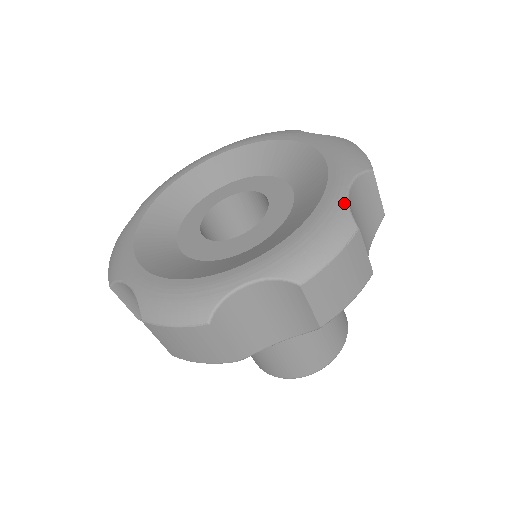
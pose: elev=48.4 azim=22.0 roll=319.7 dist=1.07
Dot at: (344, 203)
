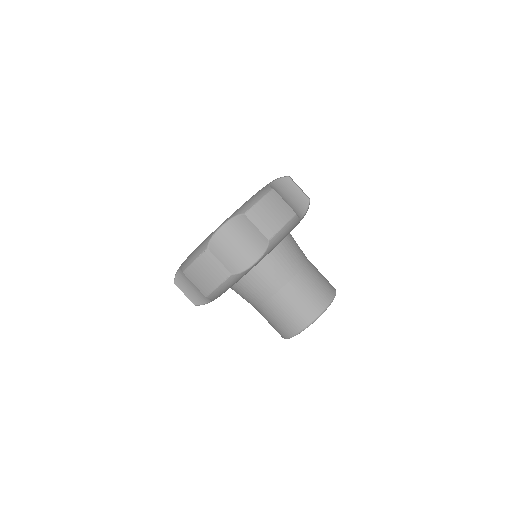
Dot at: (267, 185)
